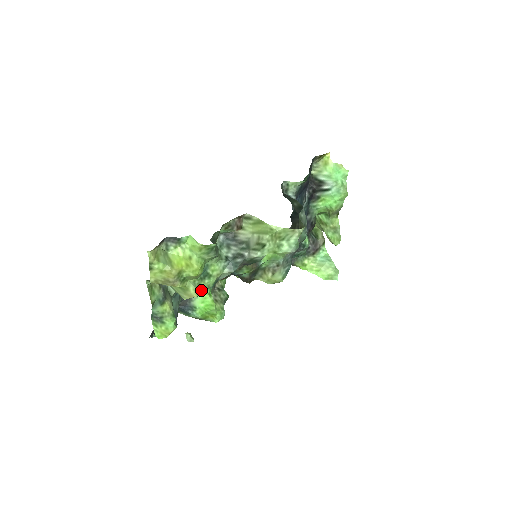
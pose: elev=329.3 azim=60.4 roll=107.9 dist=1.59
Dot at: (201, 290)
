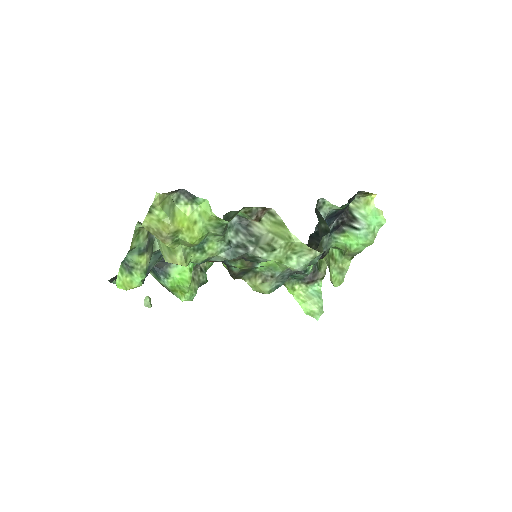
Dot at: (188, 261)
